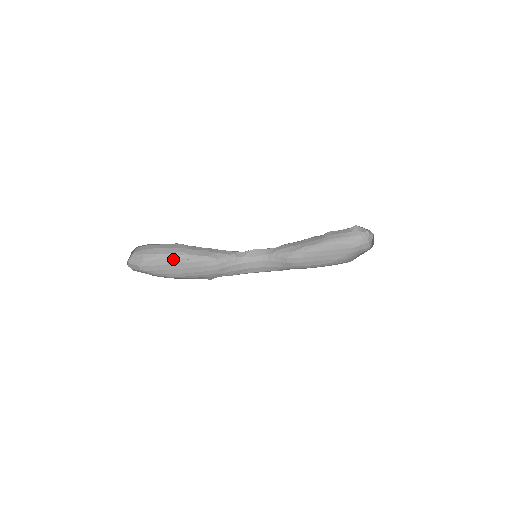
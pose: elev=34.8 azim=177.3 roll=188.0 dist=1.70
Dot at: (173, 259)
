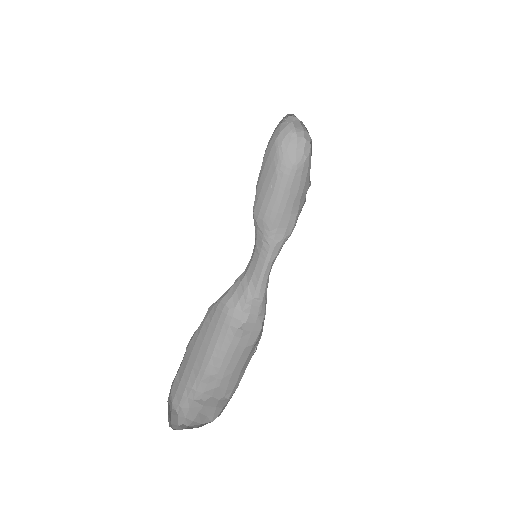
Dot at: (186, 355)
